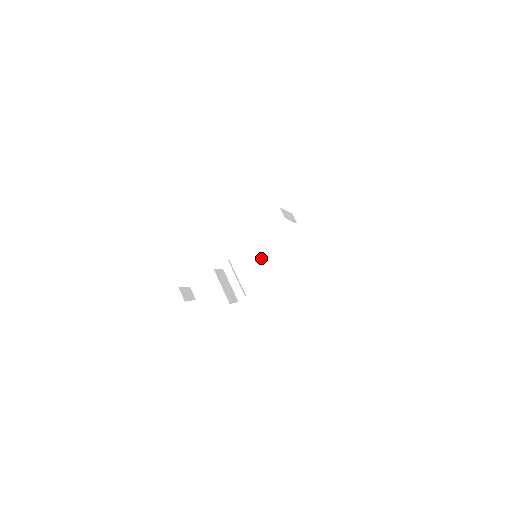
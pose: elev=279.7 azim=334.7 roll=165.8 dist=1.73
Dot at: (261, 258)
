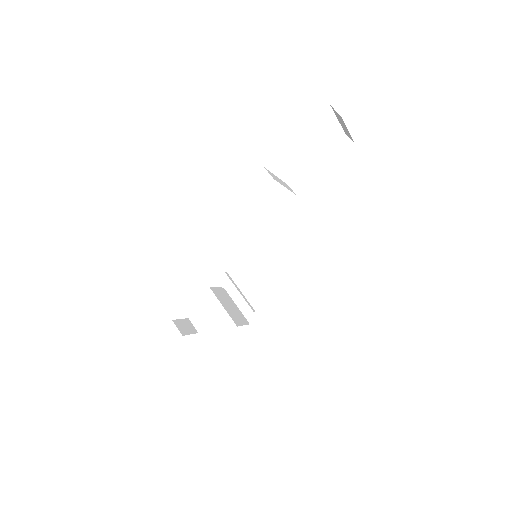
Dot at: (267, 263)
